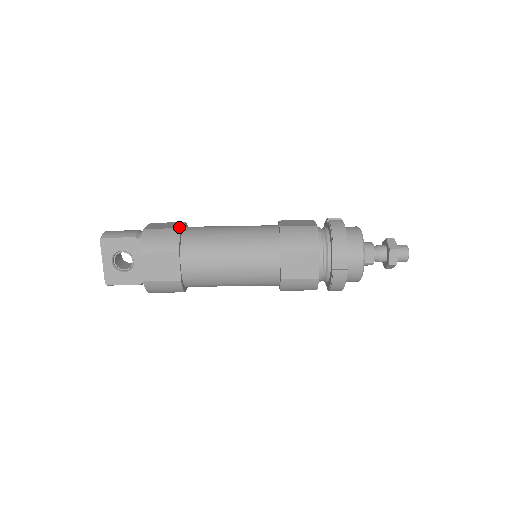
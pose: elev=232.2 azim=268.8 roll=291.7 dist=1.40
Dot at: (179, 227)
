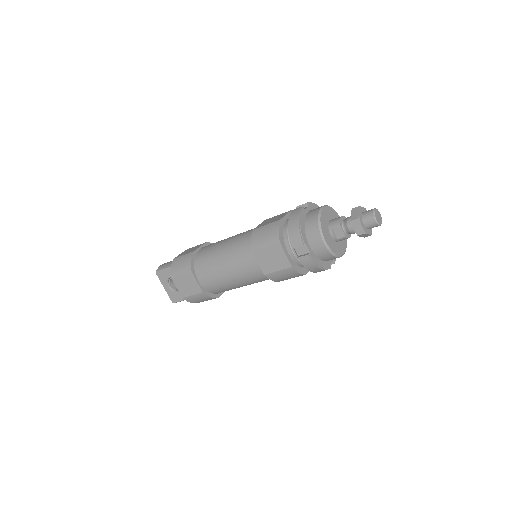
Dot at: (193, 251)
